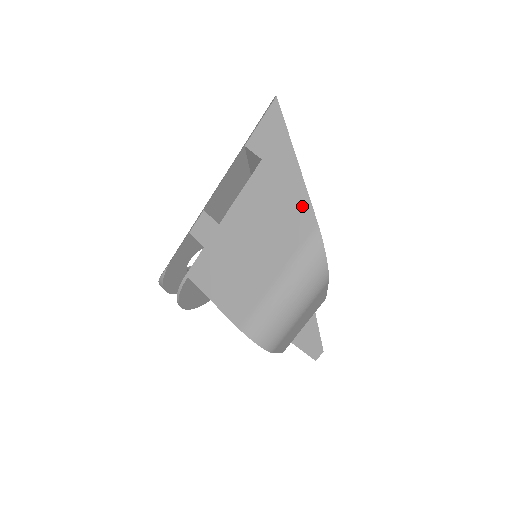
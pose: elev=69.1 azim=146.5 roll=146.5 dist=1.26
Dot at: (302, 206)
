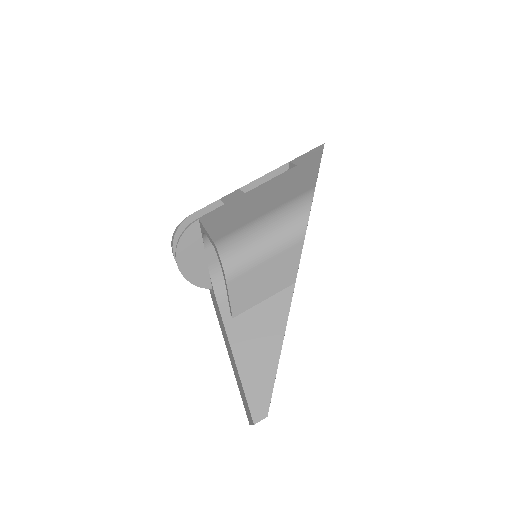
Dot at: (309, 181)
